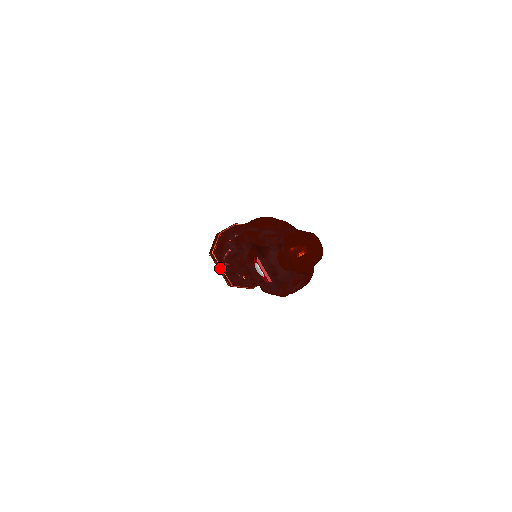
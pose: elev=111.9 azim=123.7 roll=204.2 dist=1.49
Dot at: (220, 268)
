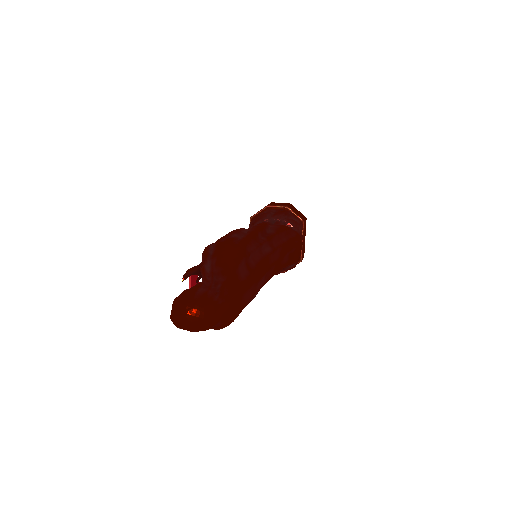
Dot at: occluded
